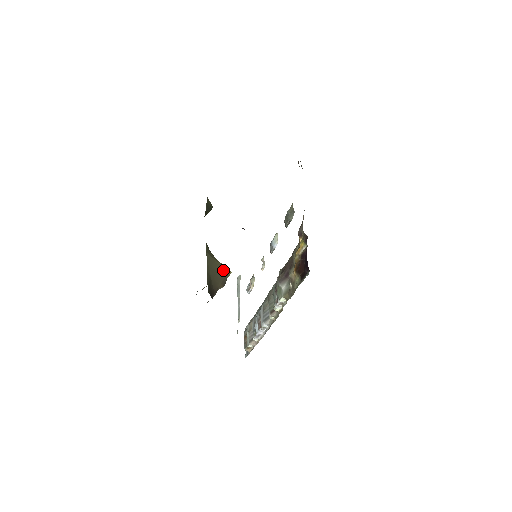
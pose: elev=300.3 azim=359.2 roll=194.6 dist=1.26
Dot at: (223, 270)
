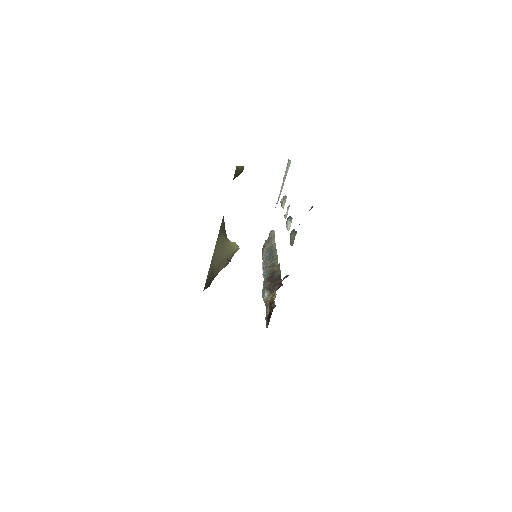
Dot at: (230, 252)
